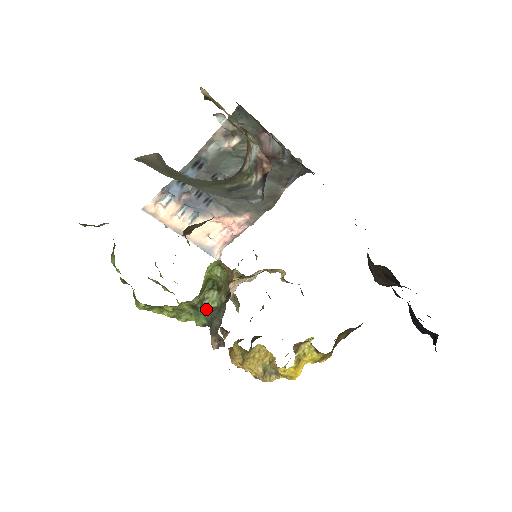
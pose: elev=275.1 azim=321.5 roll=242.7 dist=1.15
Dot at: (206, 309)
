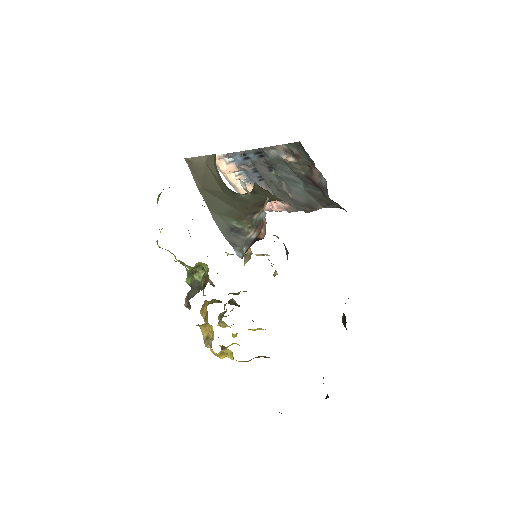
Dot at: (194, 278)
